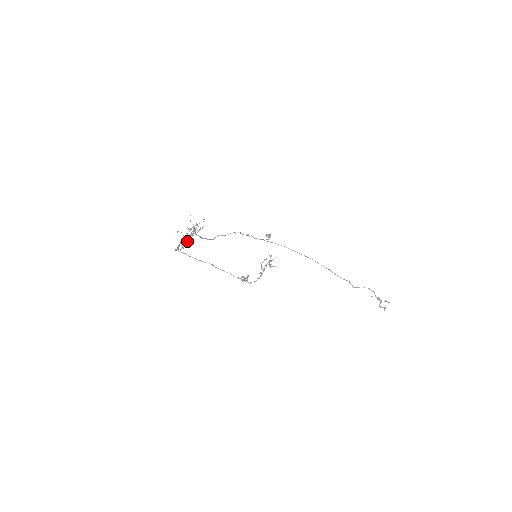
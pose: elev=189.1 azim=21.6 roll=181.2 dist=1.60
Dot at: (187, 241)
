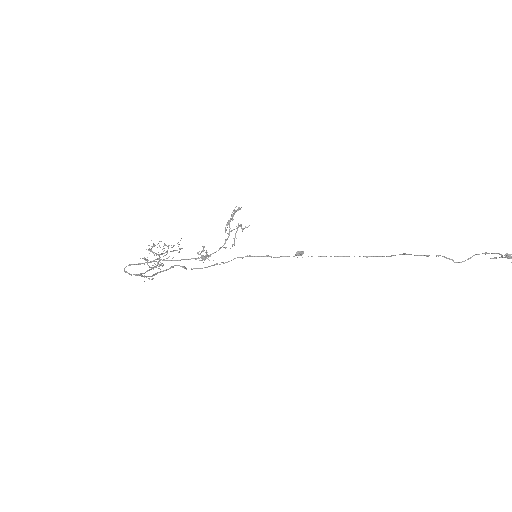
Dot at: (144, 259)
